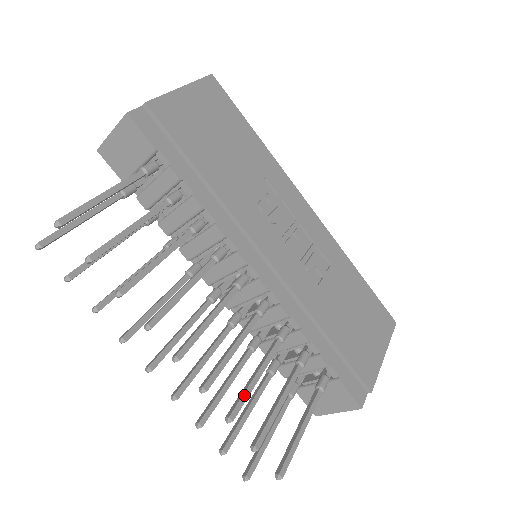
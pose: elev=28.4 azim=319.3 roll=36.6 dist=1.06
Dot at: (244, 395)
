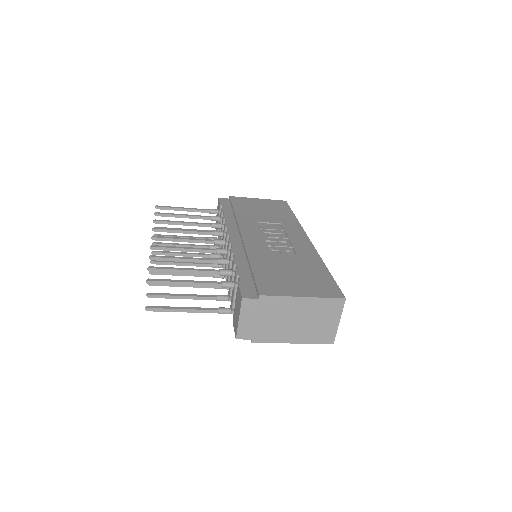
Dot at: (168, 257)
